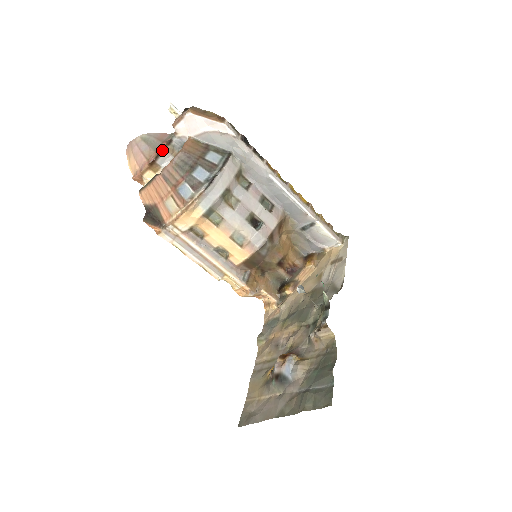
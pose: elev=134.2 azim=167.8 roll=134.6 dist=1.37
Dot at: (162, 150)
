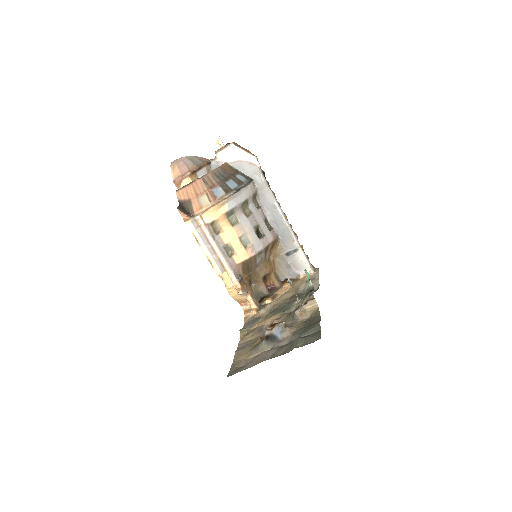
Dot at: (203, 166)
